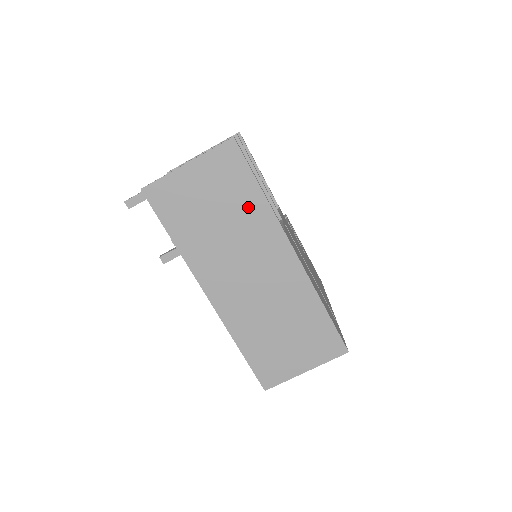
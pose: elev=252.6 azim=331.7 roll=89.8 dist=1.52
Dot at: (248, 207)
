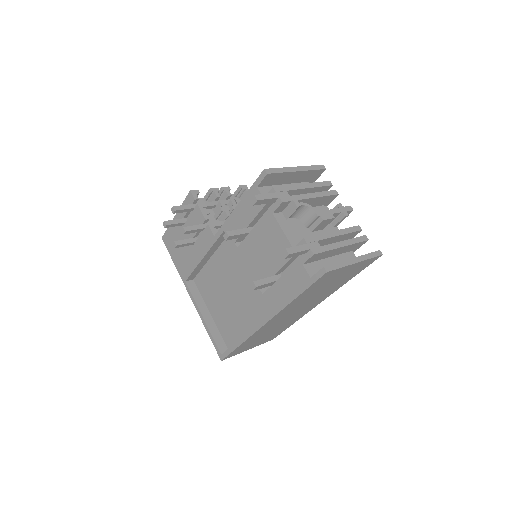
Dot at: (339, 284)
